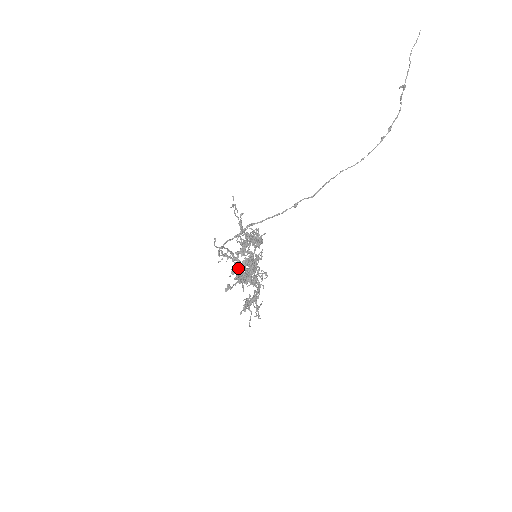
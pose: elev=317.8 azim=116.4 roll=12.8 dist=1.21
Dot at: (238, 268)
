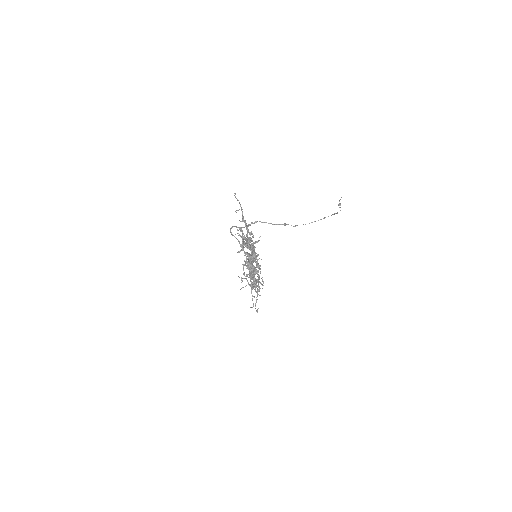
Dot at: (248, 224)
